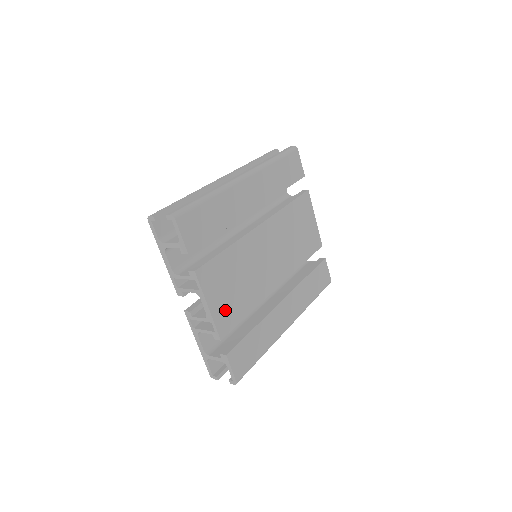
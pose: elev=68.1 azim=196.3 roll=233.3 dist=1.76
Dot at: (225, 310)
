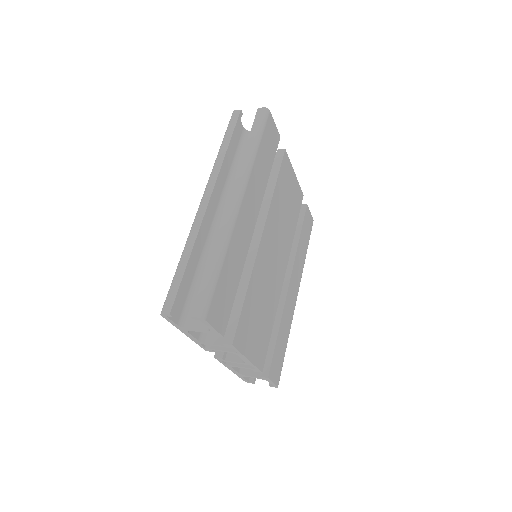
Dot at: (259, 346)
